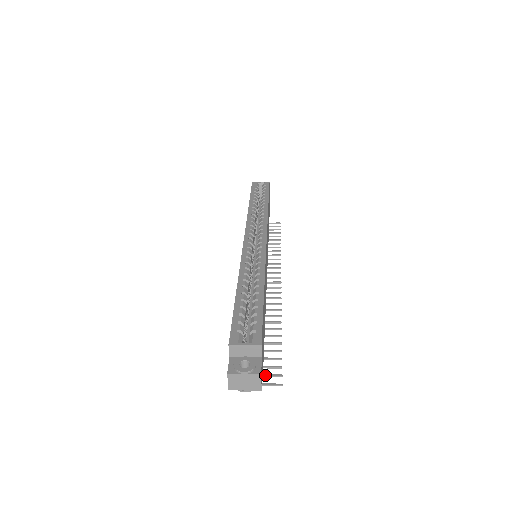
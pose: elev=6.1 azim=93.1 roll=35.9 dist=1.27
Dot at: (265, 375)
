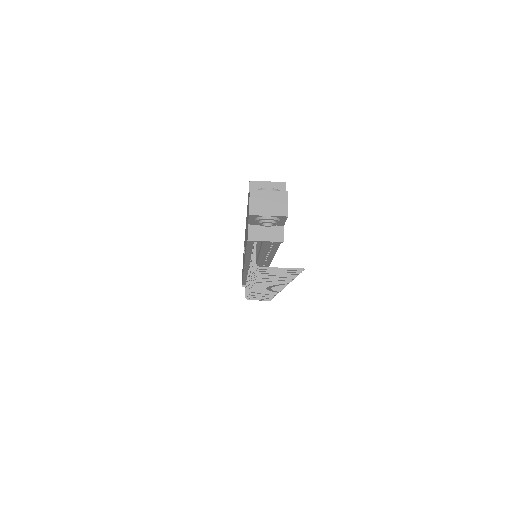
Dot at: occluded
